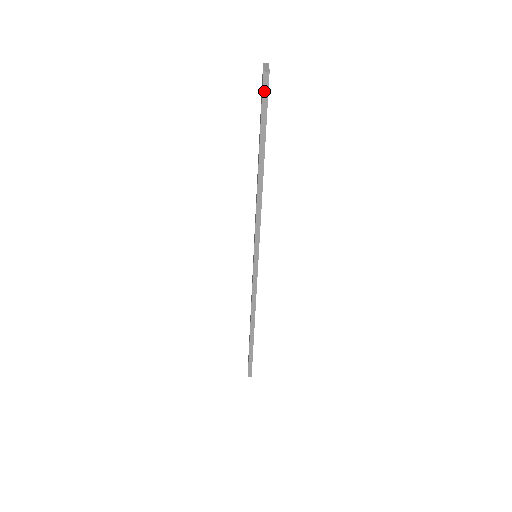
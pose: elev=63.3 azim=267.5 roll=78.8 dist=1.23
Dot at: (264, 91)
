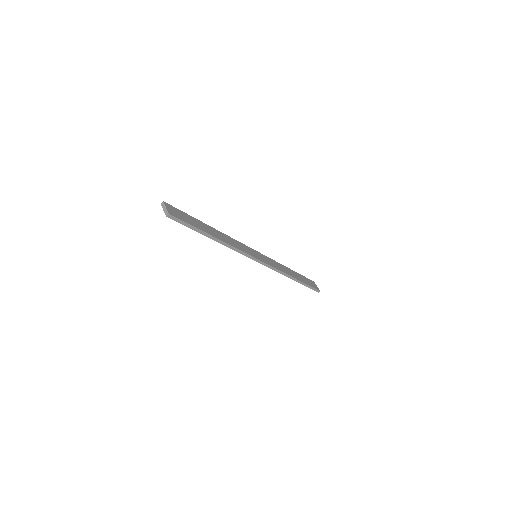
Dot at: (176, 220)
